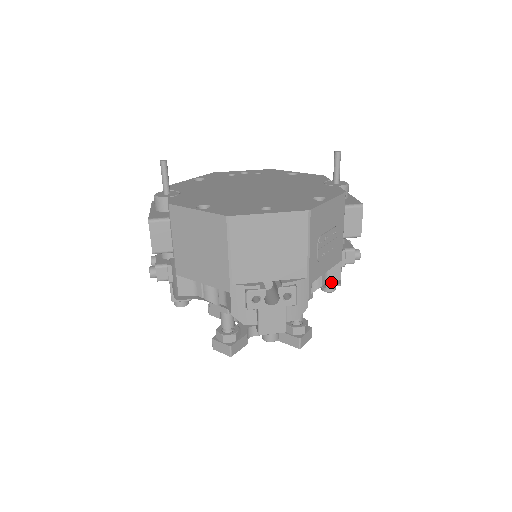
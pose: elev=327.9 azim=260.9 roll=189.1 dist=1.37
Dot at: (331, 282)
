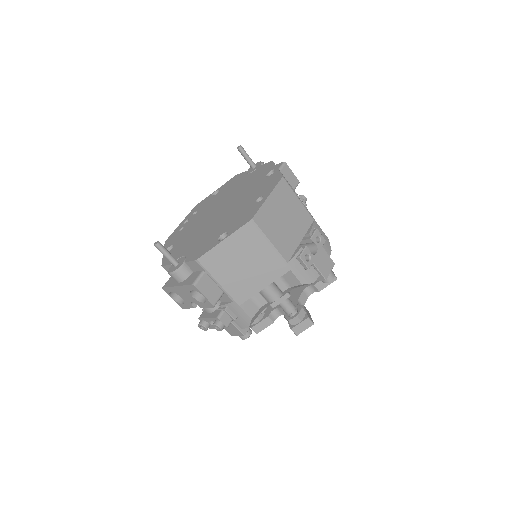
Dot at: occluded
